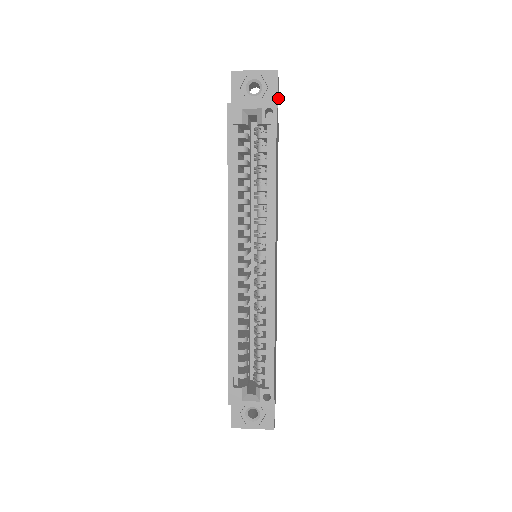
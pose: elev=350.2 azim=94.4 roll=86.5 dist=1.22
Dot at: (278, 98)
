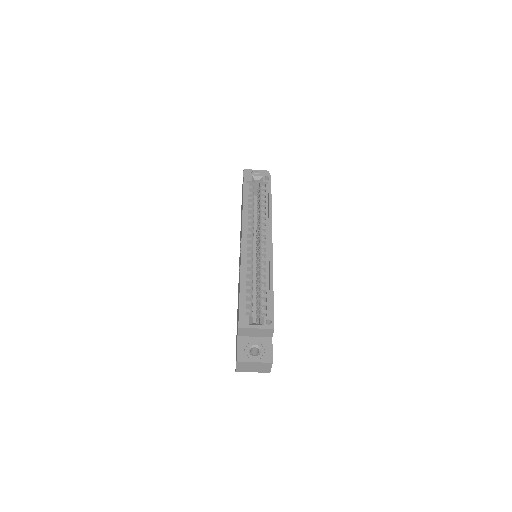
Dot at: occluded
